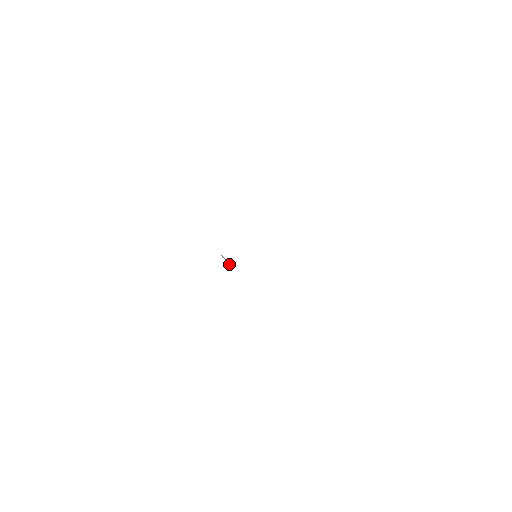
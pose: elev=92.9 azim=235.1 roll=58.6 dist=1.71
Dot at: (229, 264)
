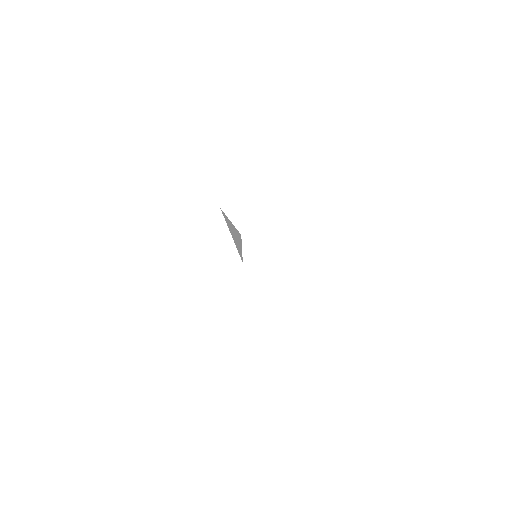
Dot at: (237, 241)
